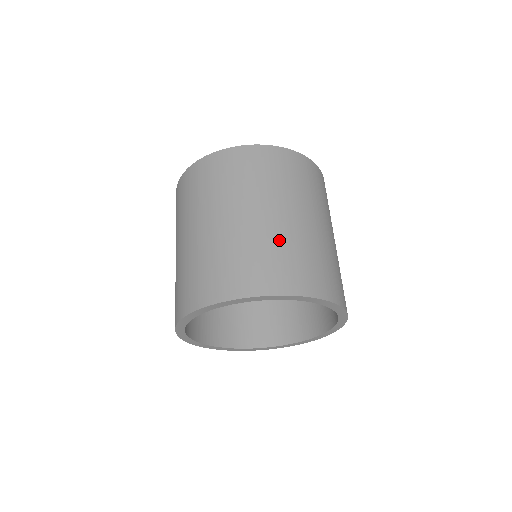
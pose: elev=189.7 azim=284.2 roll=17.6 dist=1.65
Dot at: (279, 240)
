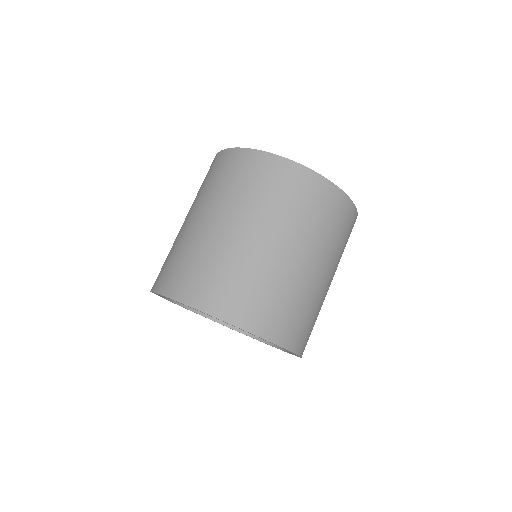
Dot at: (307, 296)
